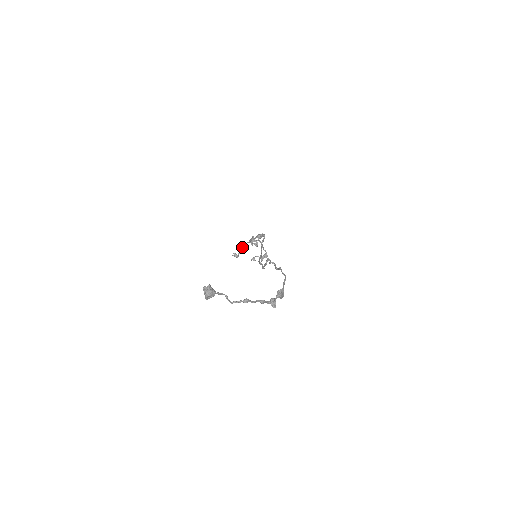
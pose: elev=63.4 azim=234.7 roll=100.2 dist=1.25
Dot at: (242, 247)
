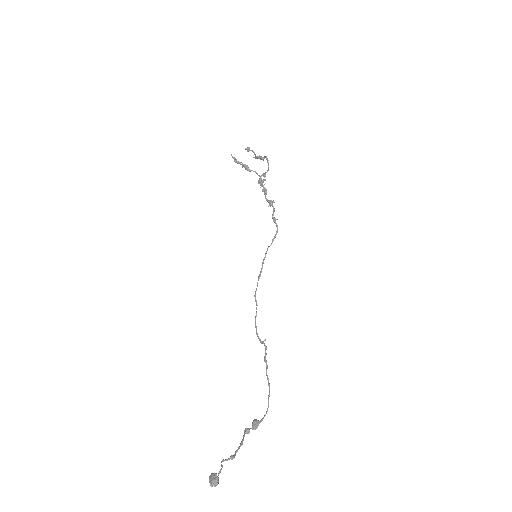
Dot at: (248, 170)
